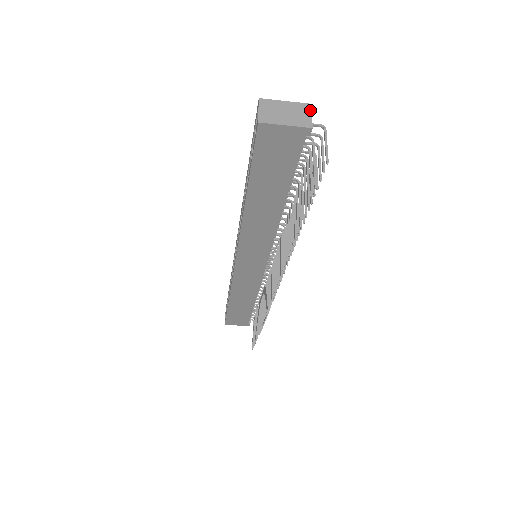
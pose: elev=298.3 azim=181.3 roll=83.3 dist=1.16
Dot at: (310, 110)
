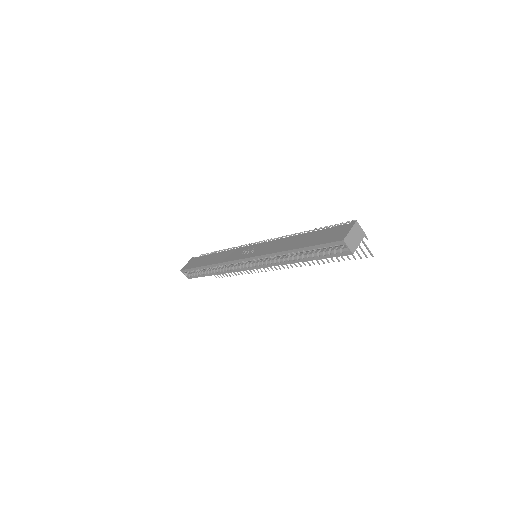
Dot at: (359, 225)
